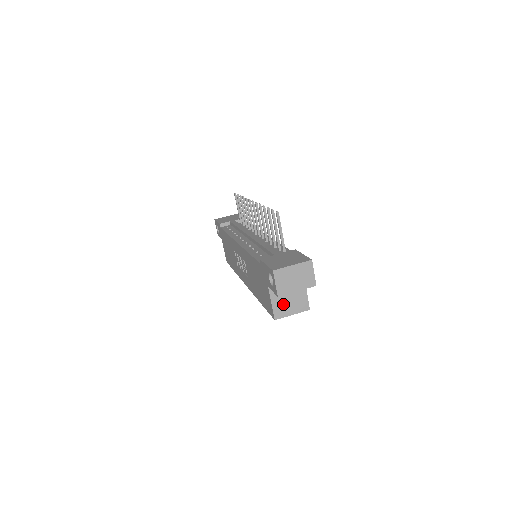
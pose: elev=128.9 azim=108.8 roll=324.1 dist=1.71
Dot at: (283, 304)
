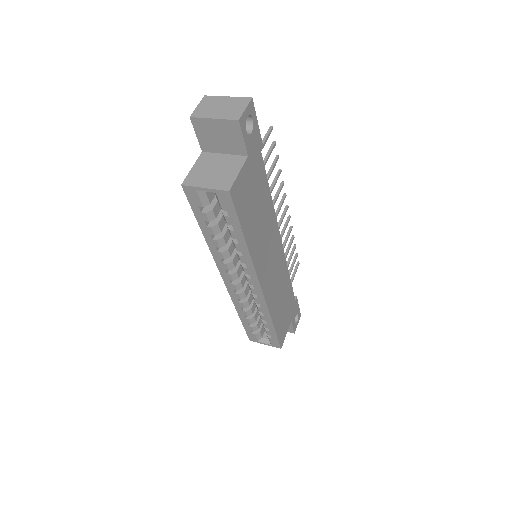
Dot at: (204, 173)
